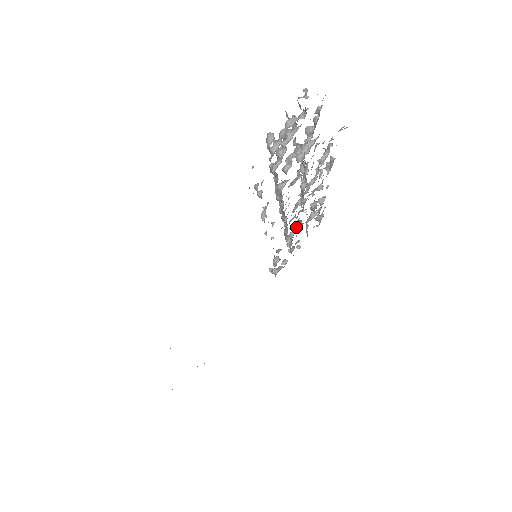
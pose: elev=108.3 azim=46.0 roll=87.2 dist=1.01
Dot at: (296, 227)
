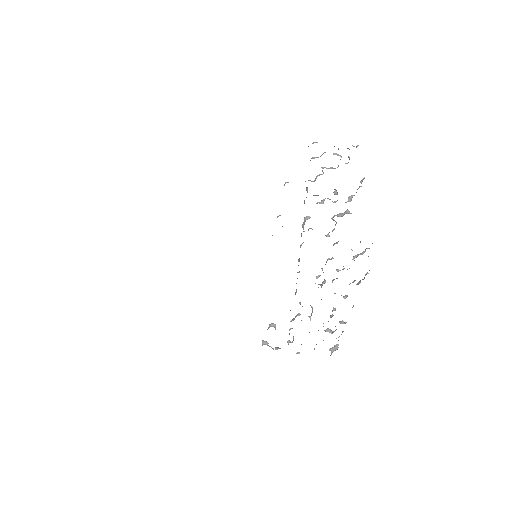
Dot at: occluded
